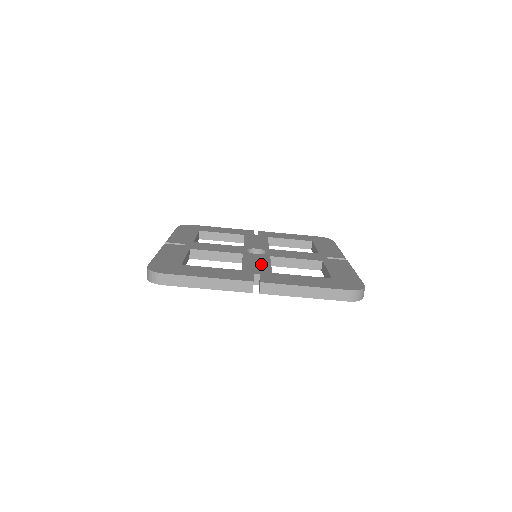
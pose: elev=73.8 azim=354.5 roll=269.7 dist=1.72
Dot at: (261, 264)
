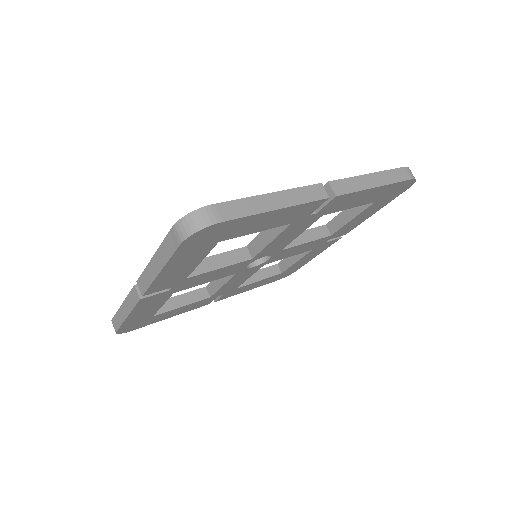
Dot at: occluded
